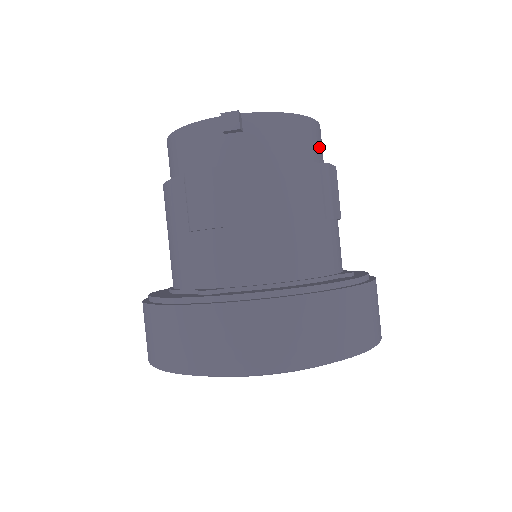
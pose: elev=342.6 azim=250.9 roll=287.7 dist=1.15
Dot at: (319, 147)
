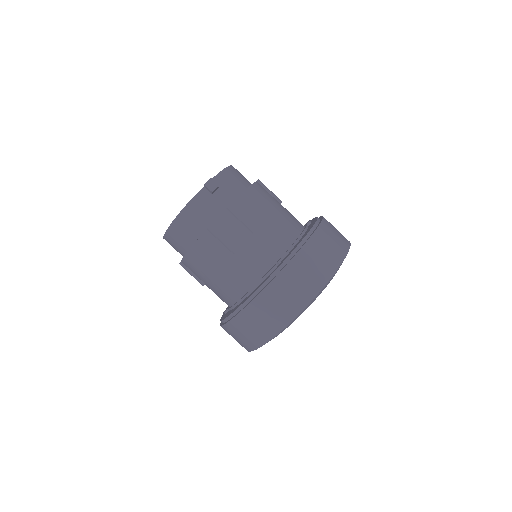
Dot at: occluded
